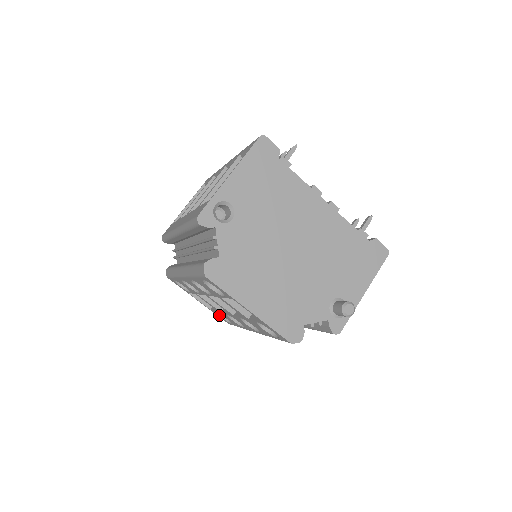
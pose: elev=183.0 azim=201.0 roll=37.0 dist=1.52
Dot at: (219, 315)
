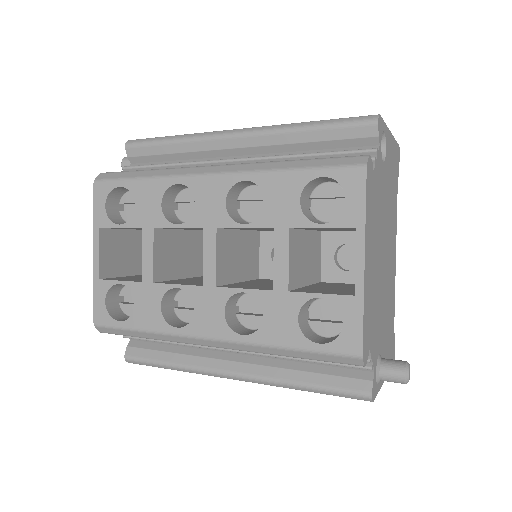
Dot at: (106, 296)
